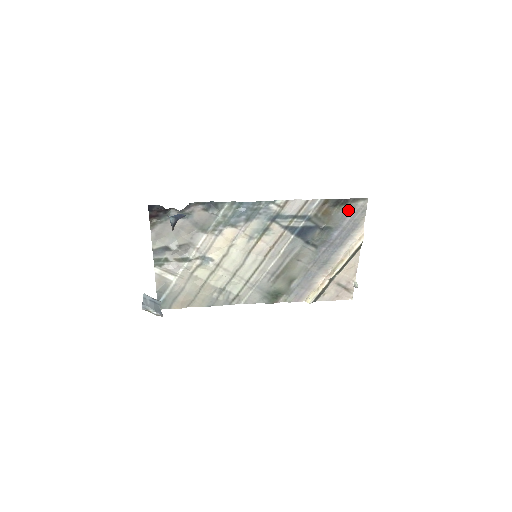
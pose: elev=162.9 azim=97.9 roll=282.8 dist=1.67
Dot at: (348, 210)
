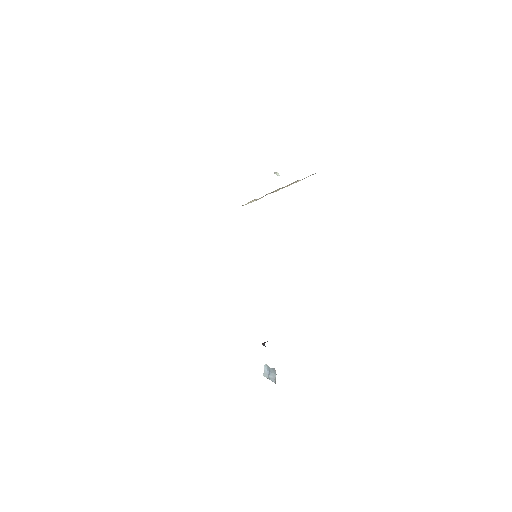
Dot at: occluded
